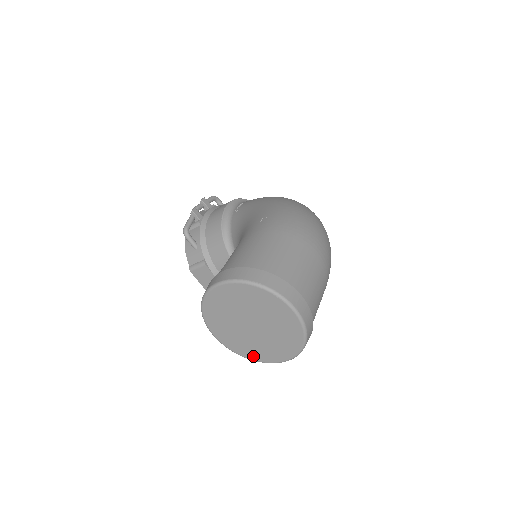
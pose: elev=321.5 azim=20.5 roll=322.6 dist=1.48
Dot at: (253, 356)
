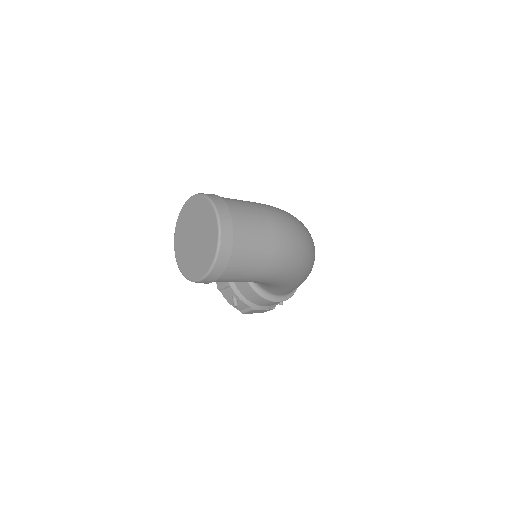
Dot at: (187, 273)
